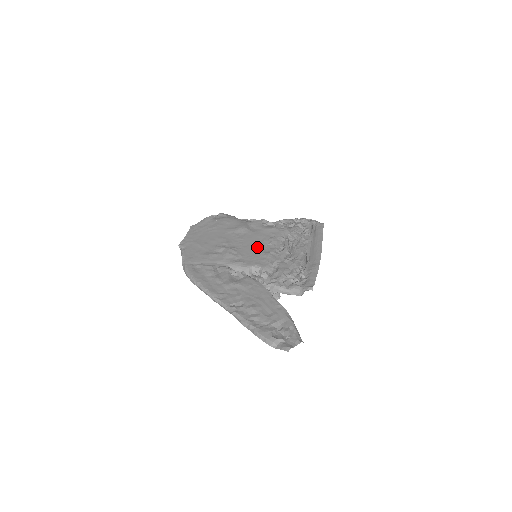
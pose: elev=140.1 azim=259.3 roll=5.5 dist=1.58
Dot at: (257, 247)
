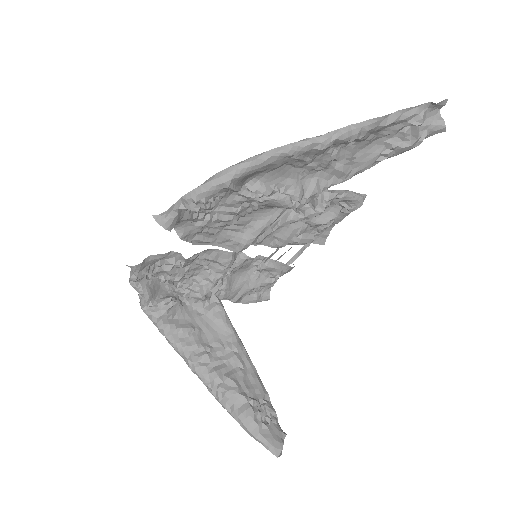
Dot at: occluded
